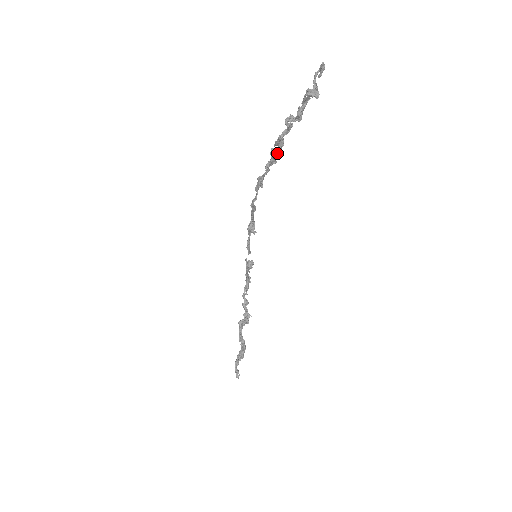
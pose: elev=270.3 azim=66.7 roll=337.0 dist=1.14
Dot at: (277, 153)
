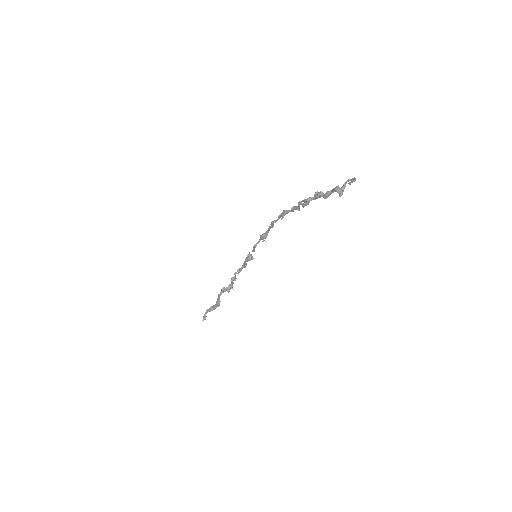
Dot at: (302, 206)
